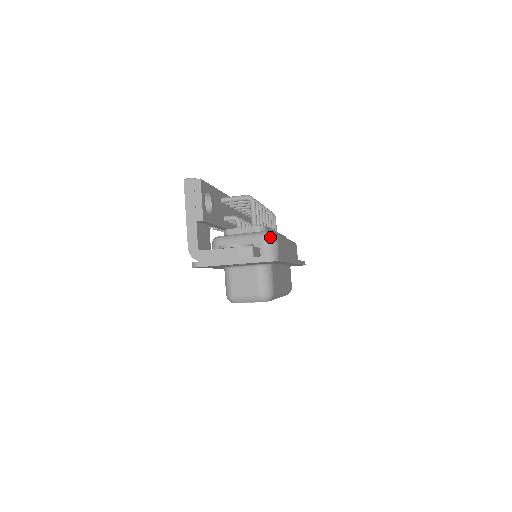
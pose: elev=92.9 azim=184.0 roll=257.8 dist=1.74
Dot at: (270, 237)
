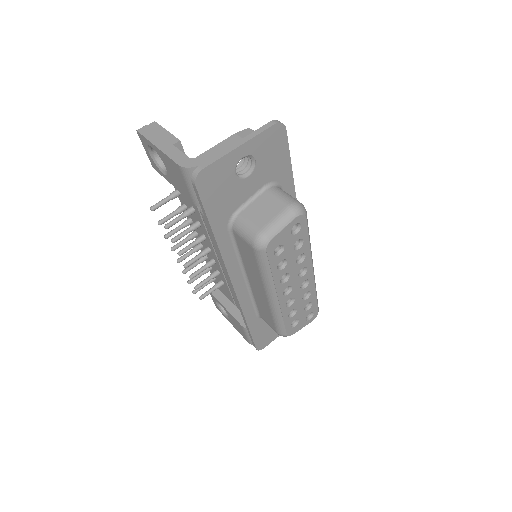
Dot at: occluded
